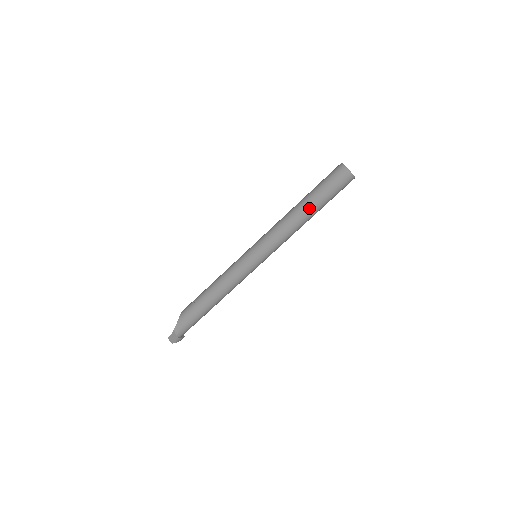
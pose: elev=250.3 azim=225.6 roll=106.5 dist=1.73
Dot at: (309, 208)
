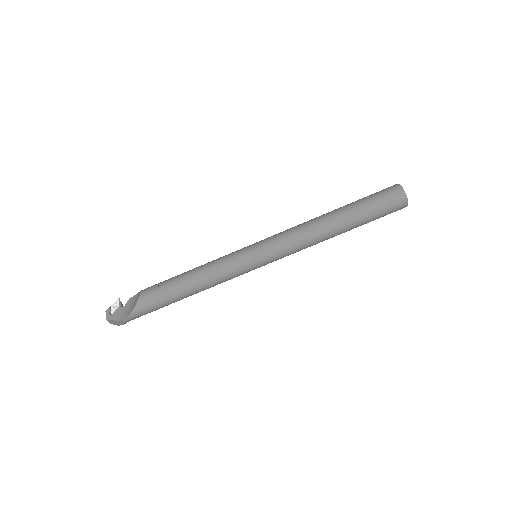
Dot at: (346, 230)
